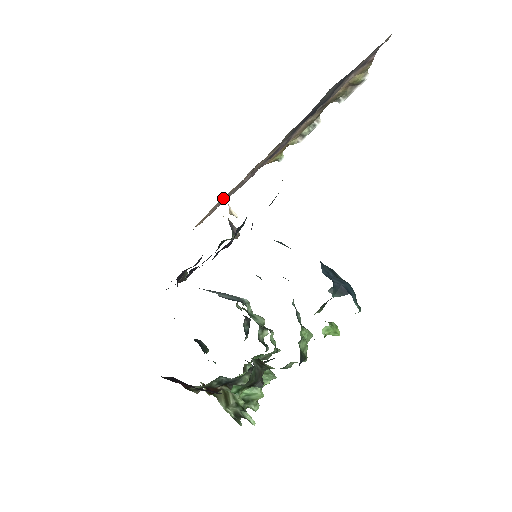
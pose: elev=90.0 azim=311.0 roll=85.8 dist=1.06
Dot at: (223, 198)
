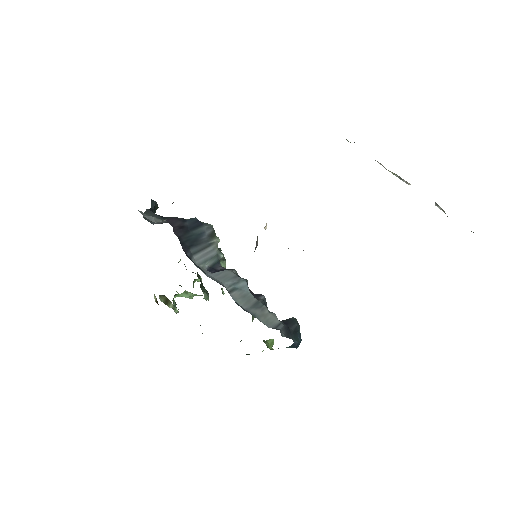
Dot at: occluded
